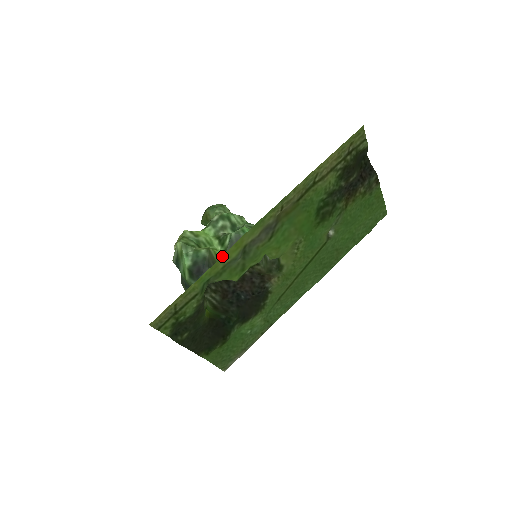
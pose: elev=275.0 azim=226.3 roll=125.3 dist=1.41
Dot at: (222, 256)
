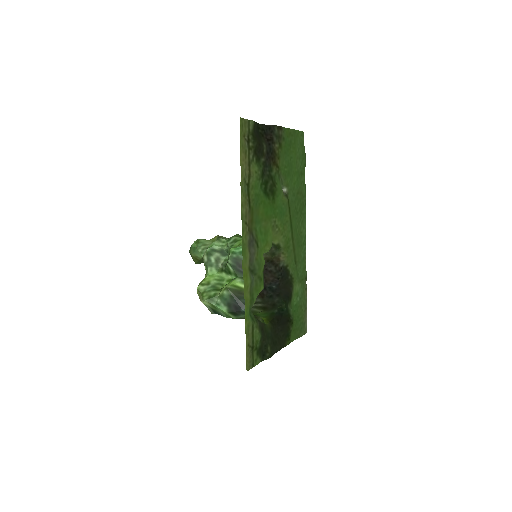
Dot at: (244, 291)
